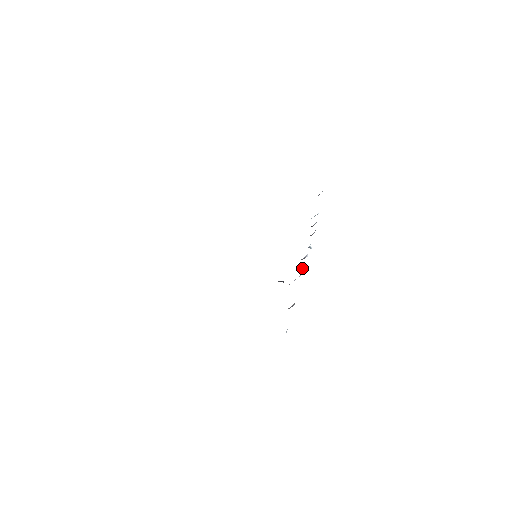
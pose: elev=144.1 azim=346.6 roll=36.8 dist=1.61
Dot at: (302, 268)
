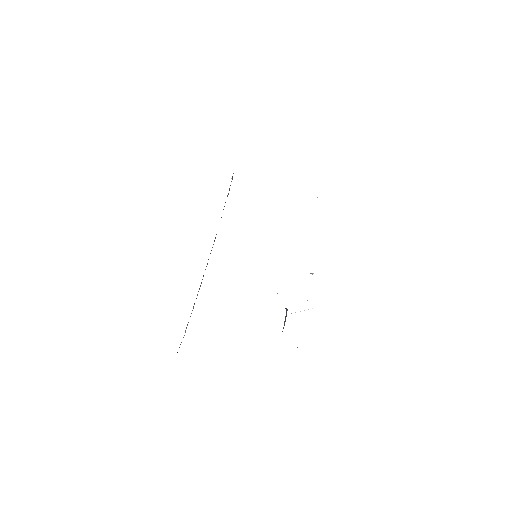
Dot at: occluded
